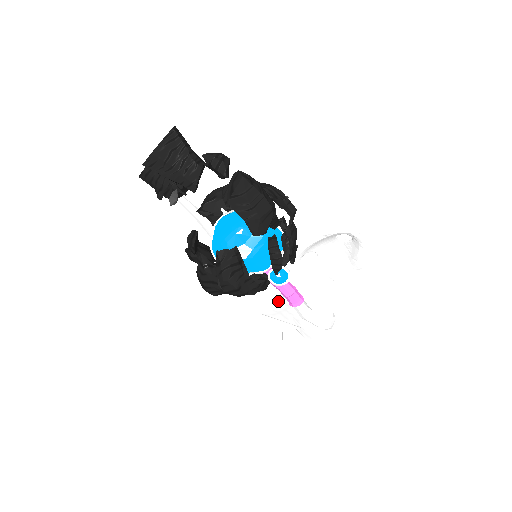
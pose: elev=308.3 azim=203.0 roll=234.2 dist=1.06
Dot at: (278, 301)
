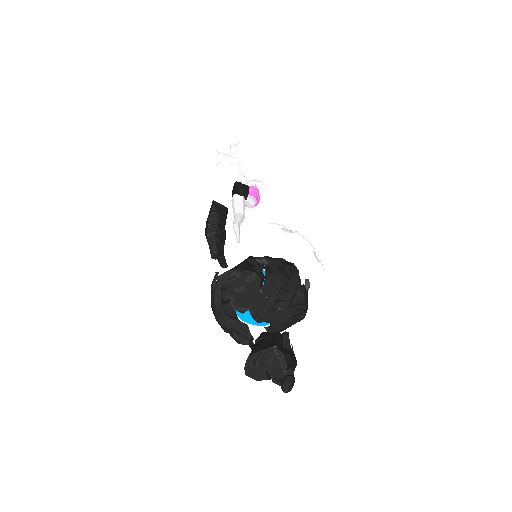
Dot at: occluded
